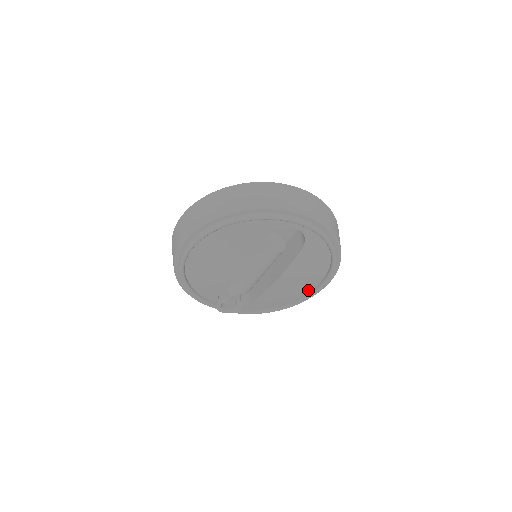
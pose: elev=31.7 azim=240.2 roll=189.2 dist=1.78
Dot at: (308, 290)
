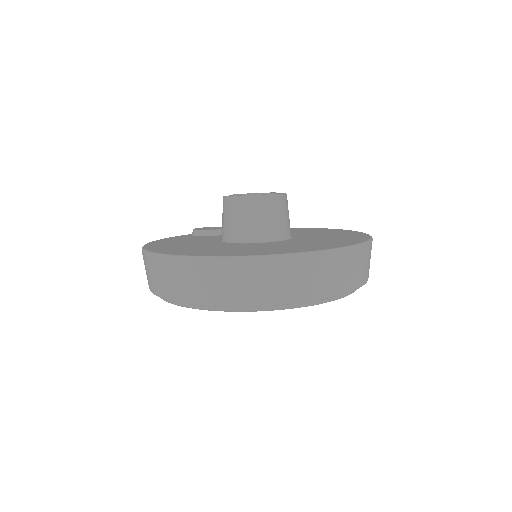
Dot at: occluded
